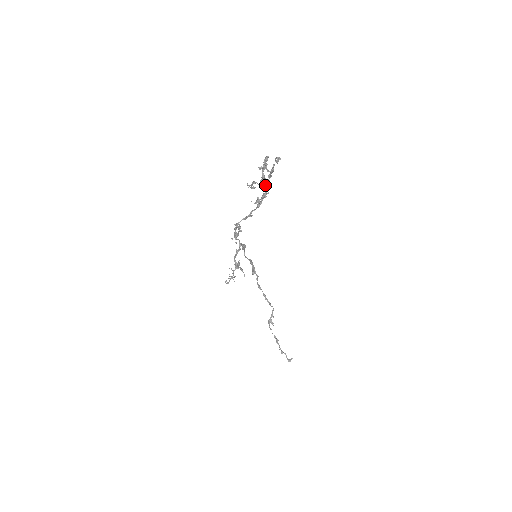
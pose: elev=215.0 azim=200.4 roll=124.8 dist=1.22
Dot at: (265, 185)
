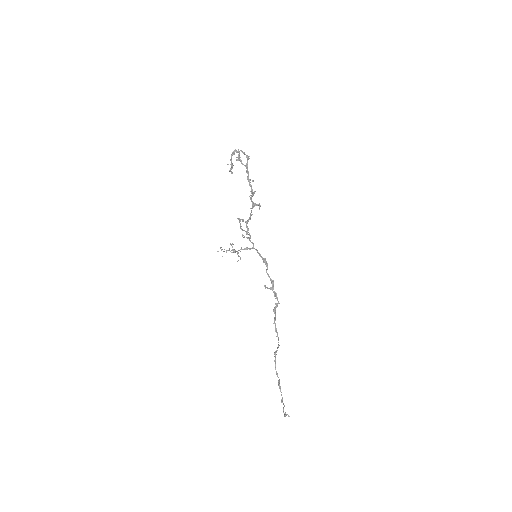
Dot at: (248, 181)
